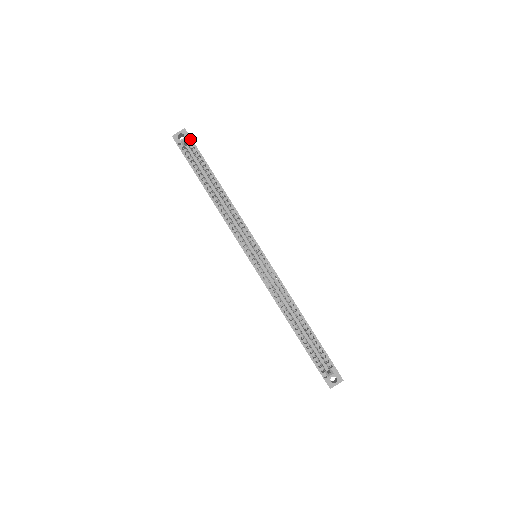
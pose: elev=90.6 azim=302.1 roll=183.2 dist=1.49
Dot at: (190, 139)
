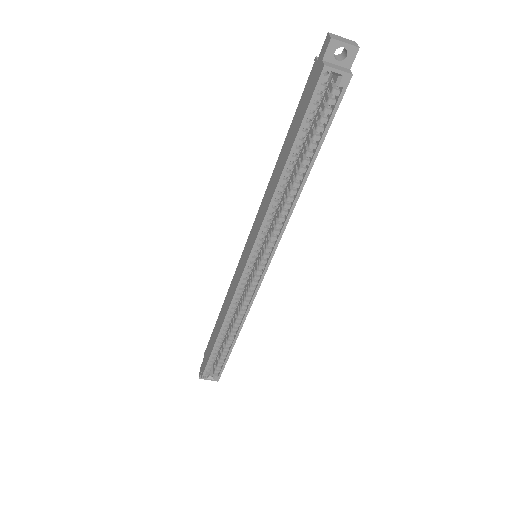
Dot at: (346, 82)
